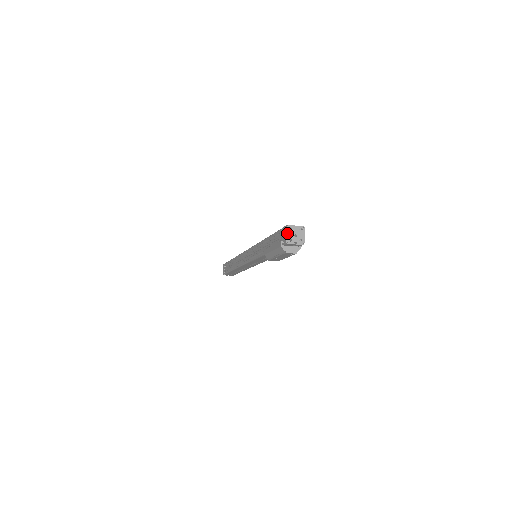
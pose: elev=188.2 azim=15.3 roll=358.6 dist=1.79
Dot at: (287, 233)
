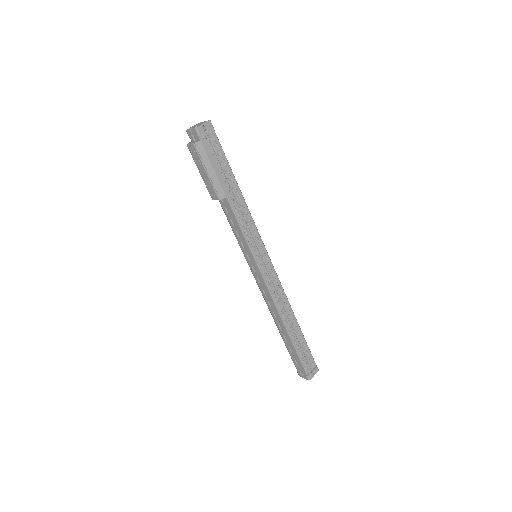
Dot at: occluded
